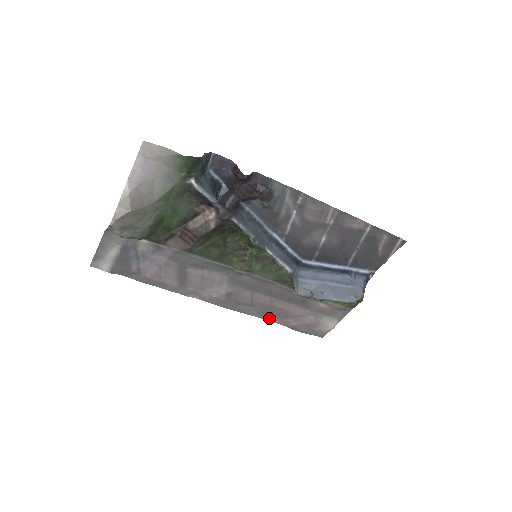
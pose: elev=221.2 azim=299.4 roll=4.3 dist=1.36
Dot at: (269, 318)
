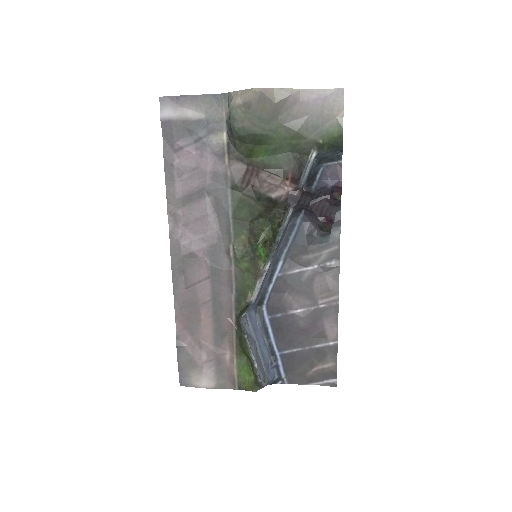
Dot at: (180, 315)
